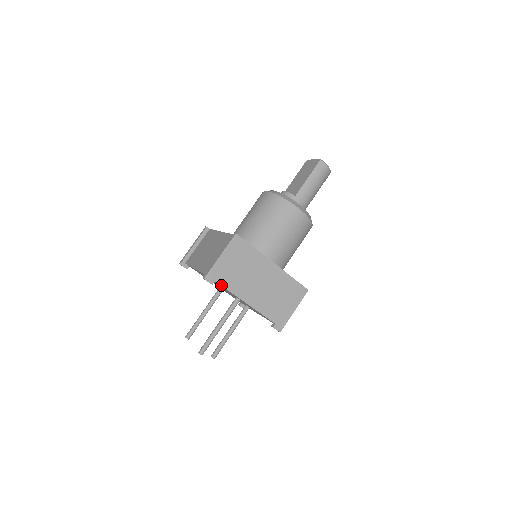
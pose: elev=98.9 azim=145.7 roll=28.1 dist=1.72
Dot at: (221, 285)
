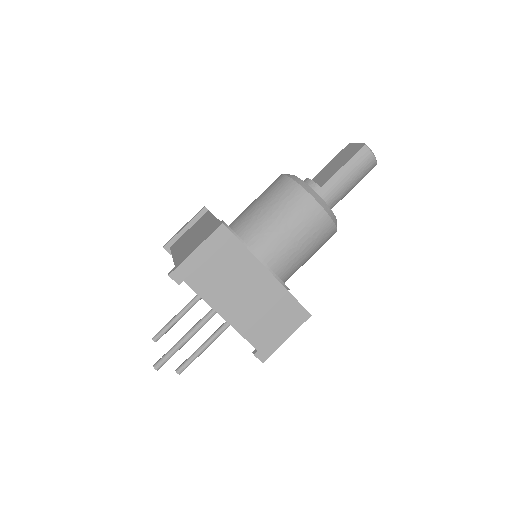
Dot at: (191, 288)
